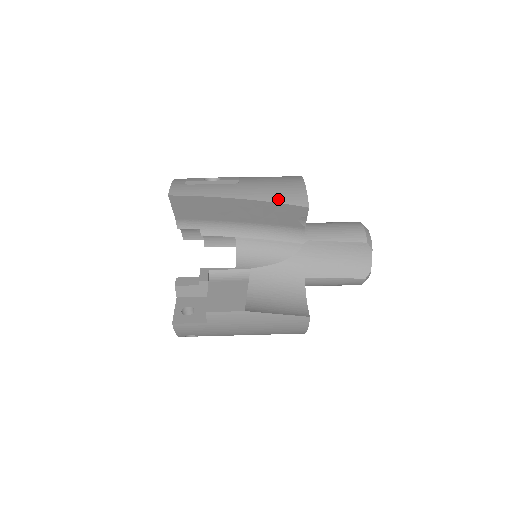
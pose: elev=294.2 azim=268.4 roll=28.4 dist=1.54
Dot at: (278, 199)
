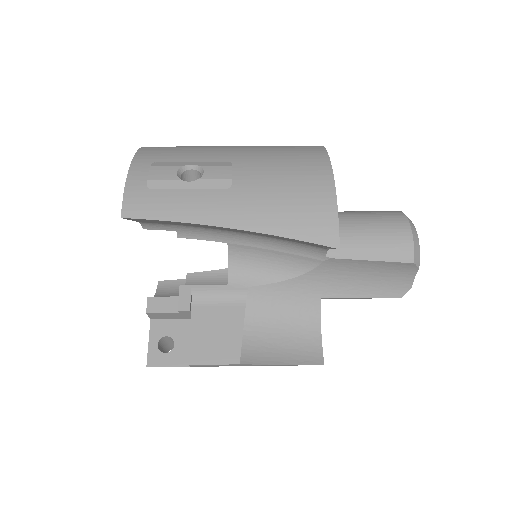
Dot at: (293, 231)
